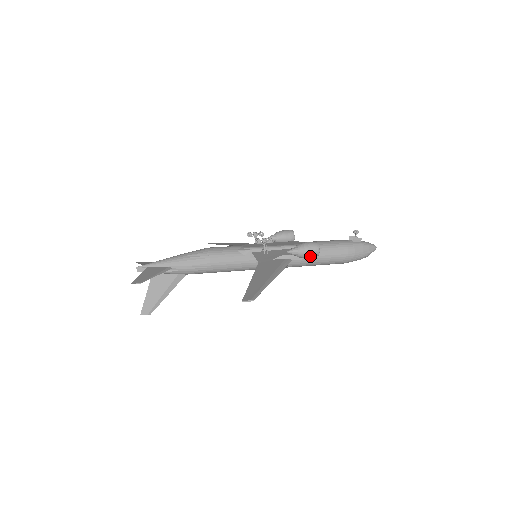
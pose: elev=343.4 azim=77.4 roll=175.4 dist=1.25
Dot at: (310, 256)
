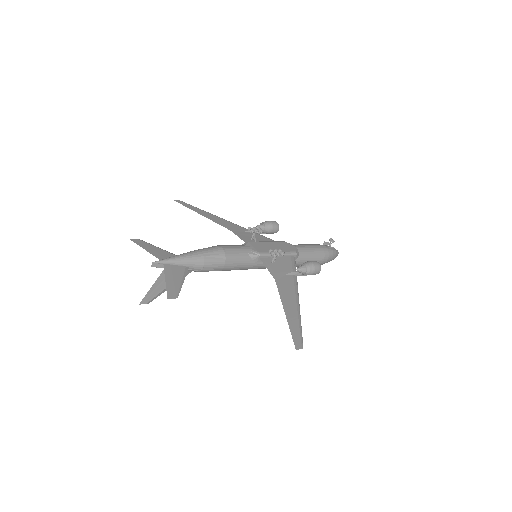
Dot at: occluded
